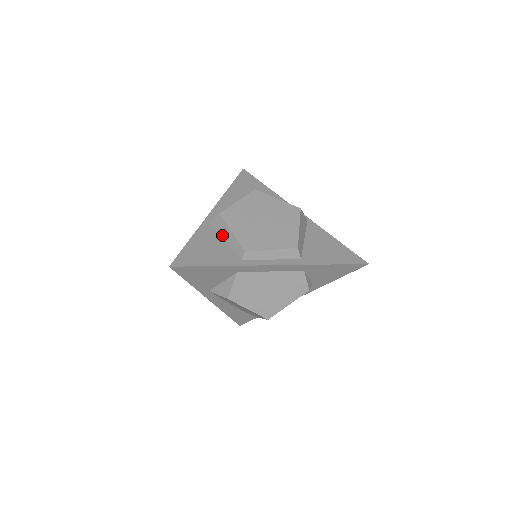
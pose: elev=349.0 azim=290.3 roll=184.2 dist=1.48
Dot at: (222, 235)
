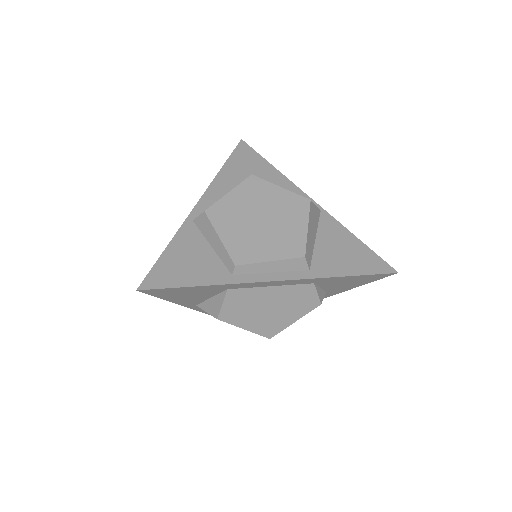
Dot at: (208, 239)
